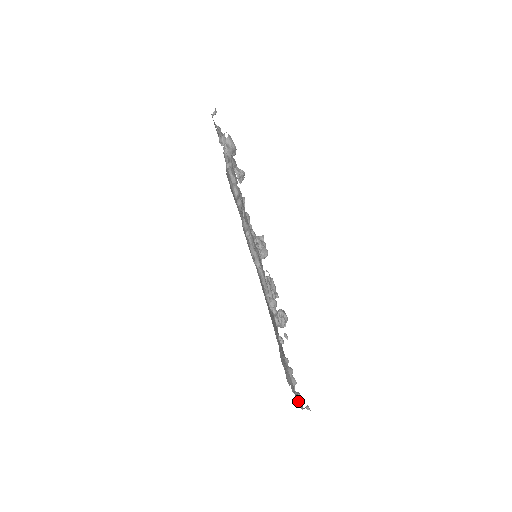
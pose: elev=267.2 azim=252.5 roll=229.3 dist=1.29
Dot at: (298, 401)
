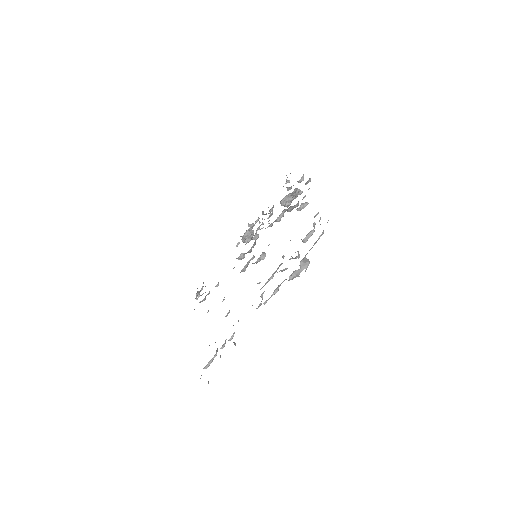
Dot at: (196, 298)
